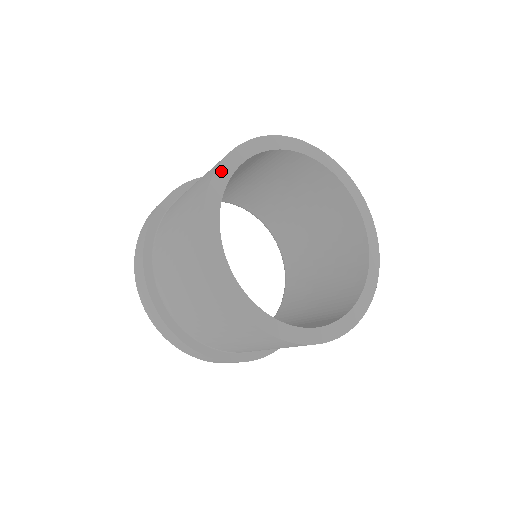
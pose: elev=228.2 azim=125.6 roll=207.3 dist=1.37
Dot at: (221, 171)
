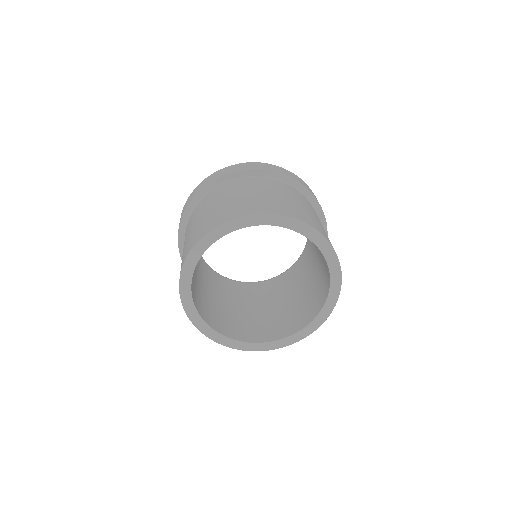
Dot at: (244, 219)
